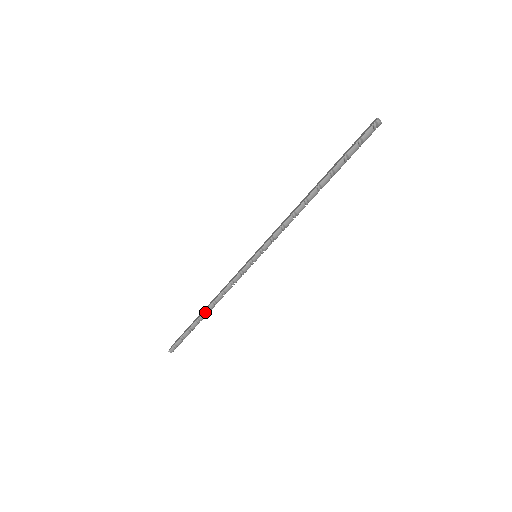
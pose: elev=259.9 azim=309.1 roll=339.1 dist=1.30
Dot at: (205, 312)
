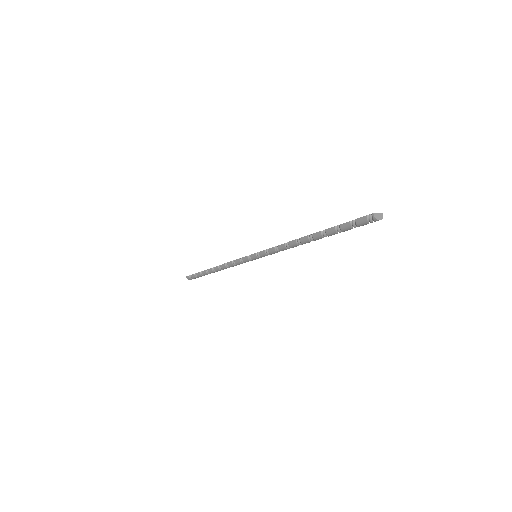
Dot at: (213, 269)
